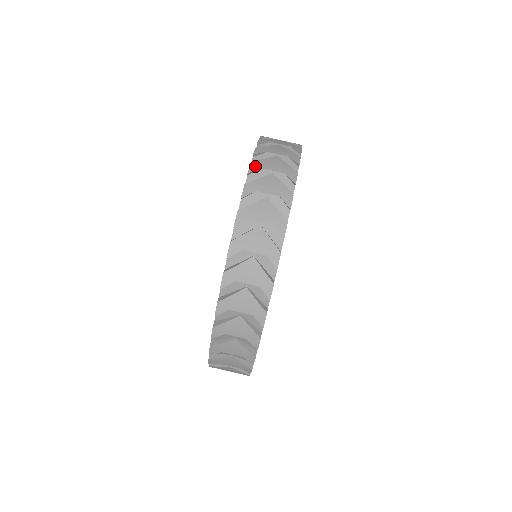
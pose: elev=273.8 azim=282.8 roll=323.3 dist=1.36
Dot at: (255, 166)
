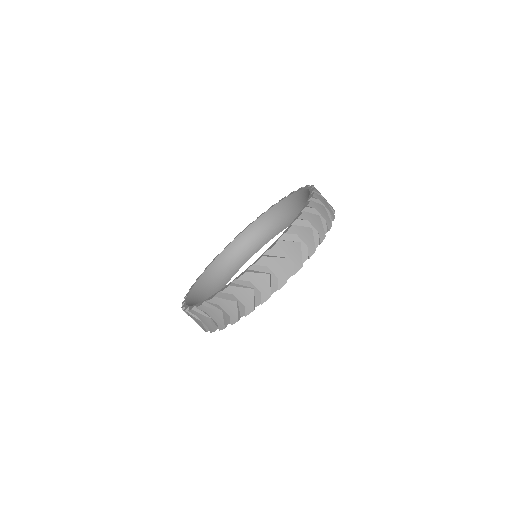
Dot at: (293, 230)
